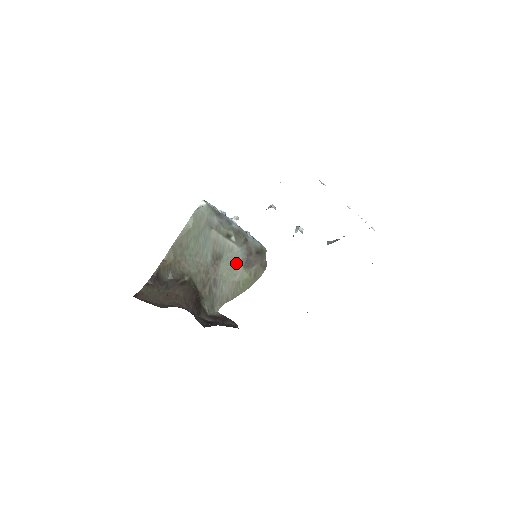
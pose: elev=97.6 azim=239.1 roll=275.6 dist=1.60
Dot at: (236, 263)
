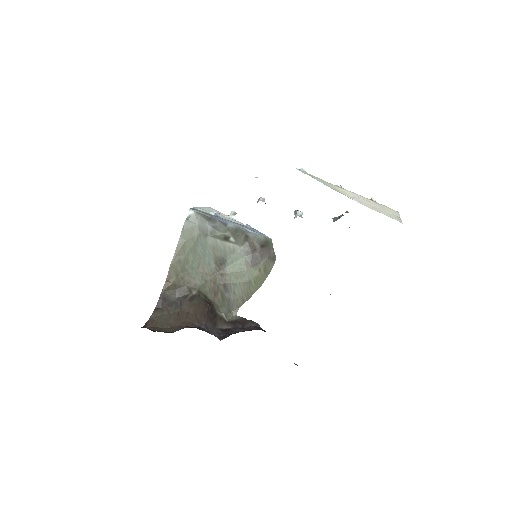
Dot at: (242, 263)
